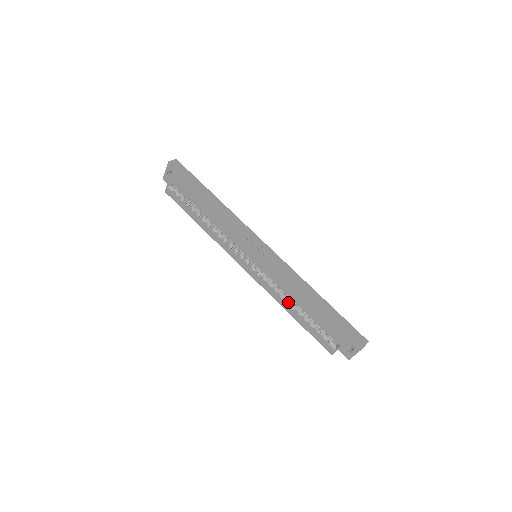
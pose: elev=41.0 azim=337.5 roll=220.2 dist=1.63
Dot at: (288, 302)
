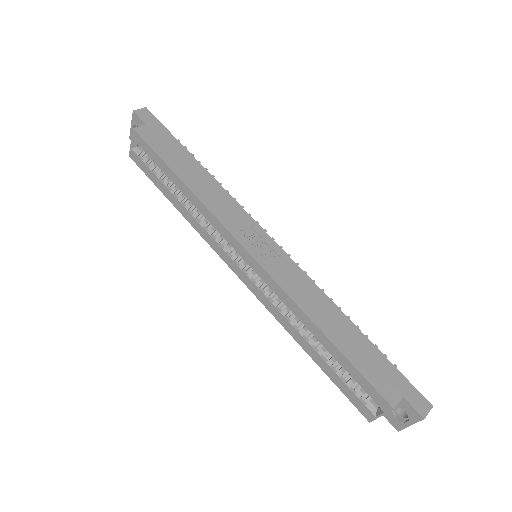
Dot at: (302, 332)
